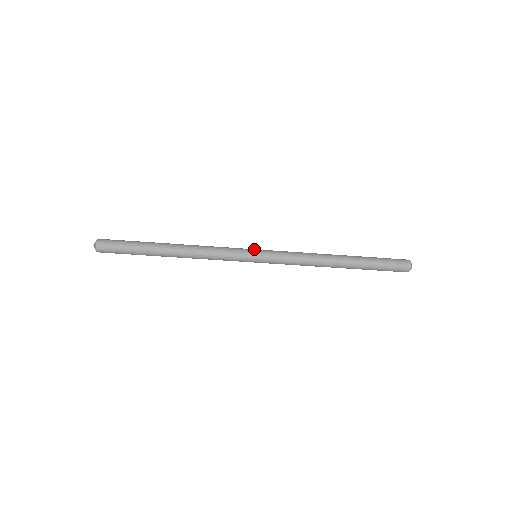
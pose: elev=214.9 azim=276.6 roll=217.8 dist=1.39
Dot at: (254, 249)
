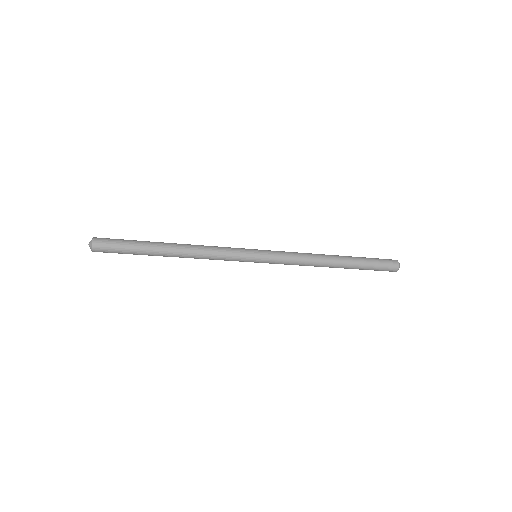
Dot at: (255, 250)
